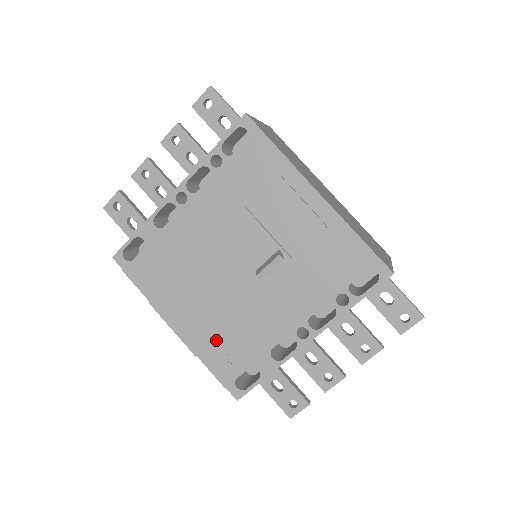
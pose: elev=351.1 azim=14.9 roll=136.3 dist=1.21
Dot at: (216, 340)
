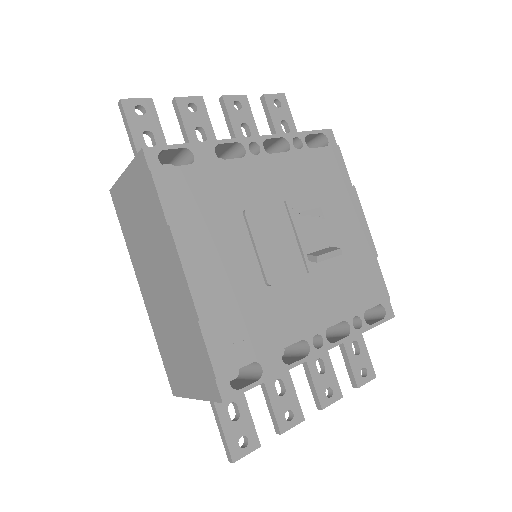
Dot at: (231, 311)
